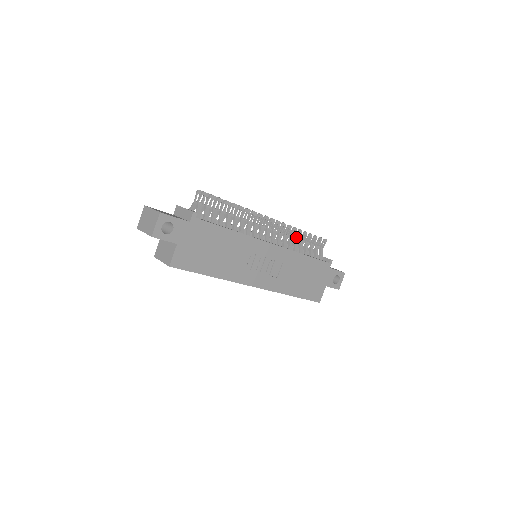
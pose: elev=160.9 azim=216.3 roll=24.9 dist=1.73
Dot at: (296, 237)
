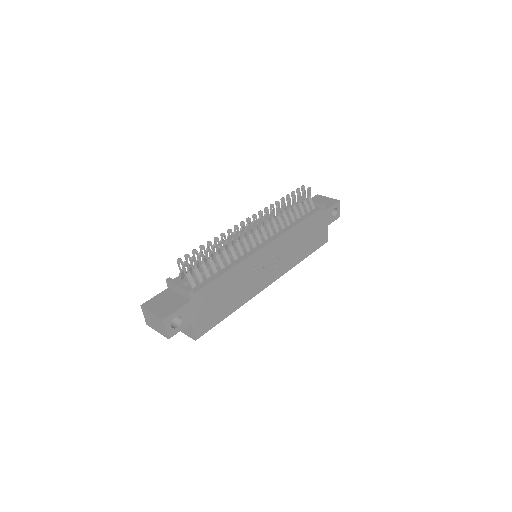
Dot at: (282, 212)
